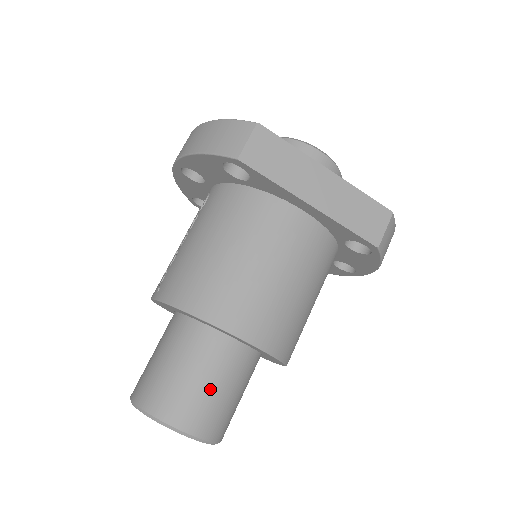
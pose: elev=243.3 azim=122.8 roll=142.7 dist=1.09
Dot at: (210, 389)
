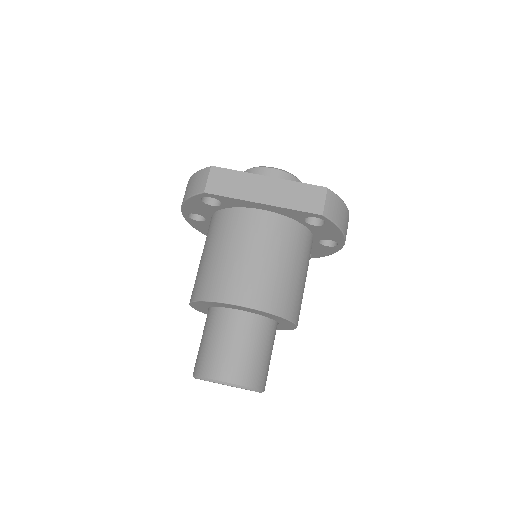
Dot at: (236, 349)
